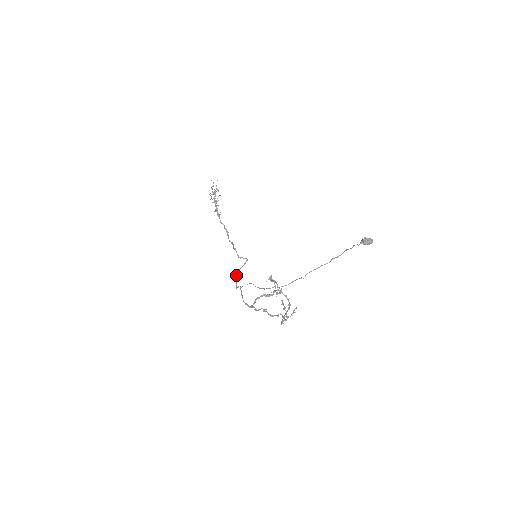
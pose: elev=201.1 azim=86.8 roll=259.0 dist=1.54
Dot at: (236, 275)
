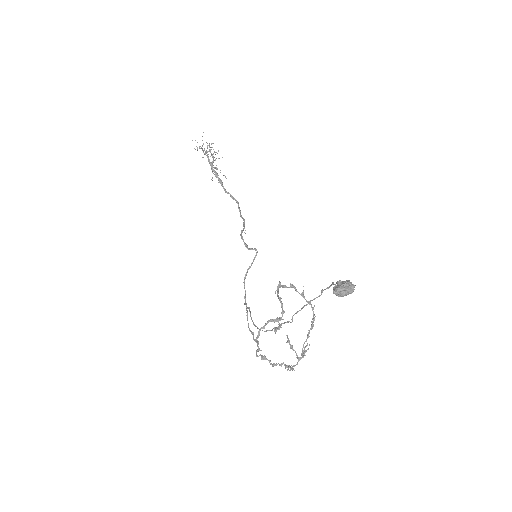
Dot at: (243, 282)
